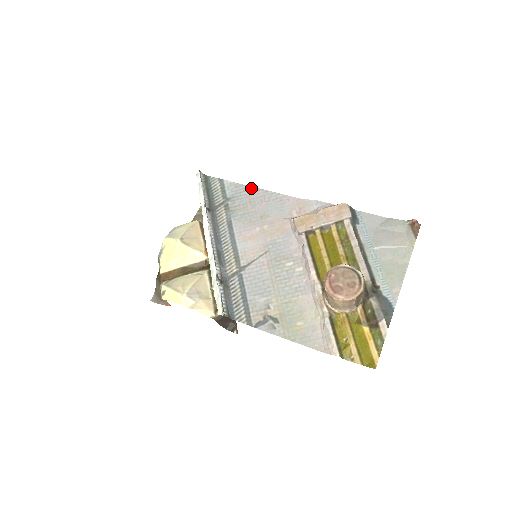
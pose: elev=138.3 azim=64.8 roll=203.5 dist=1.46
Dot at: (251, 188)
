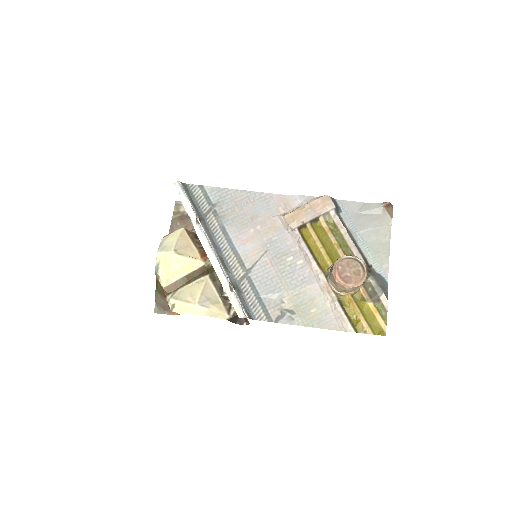
Dot at: (233, 191)
